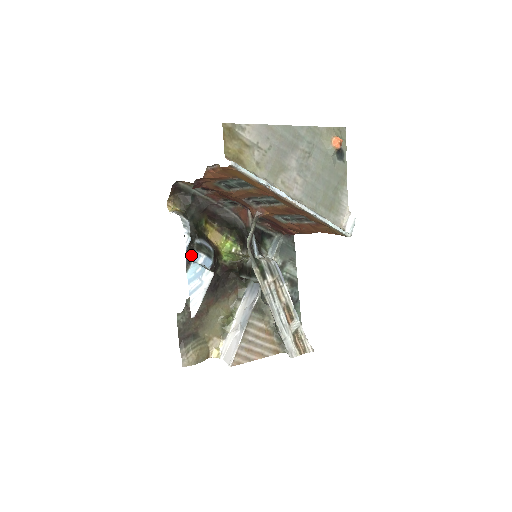
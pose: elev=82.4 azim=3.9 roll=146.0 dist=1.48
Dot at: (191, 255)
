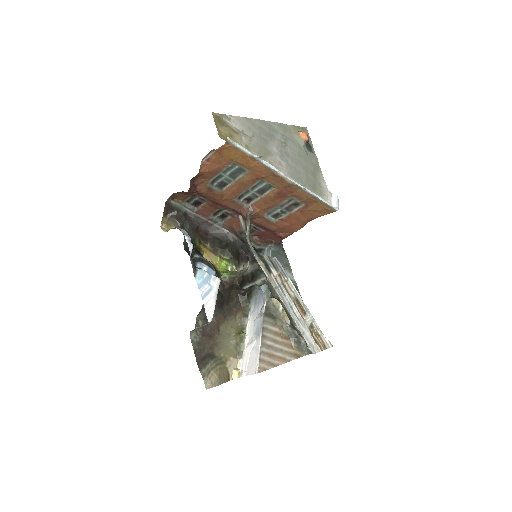
Dot at: occluded
